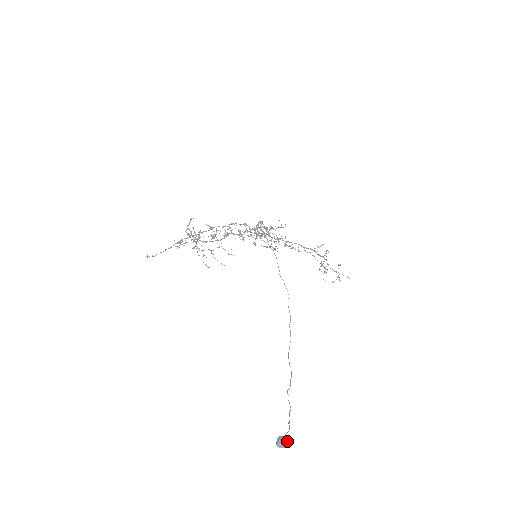
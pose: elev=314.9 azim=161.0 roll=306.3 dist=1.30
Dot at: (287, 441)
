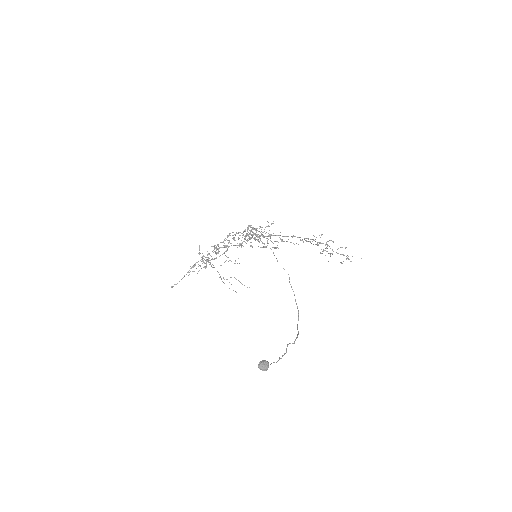
Dot at: (268, 363)
